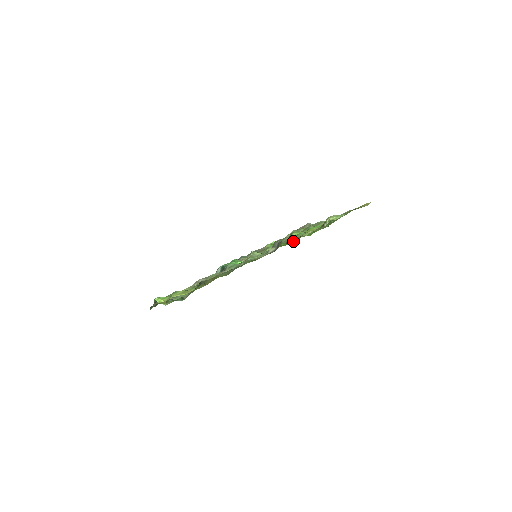
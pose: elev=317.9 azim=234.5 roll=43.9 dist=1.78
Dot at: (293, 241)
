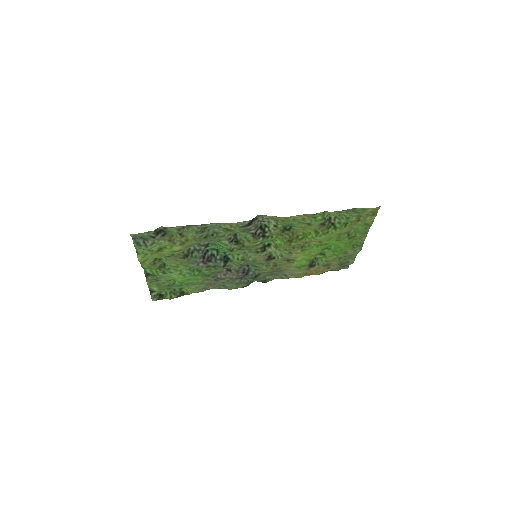
Dot at: (291, 240)
